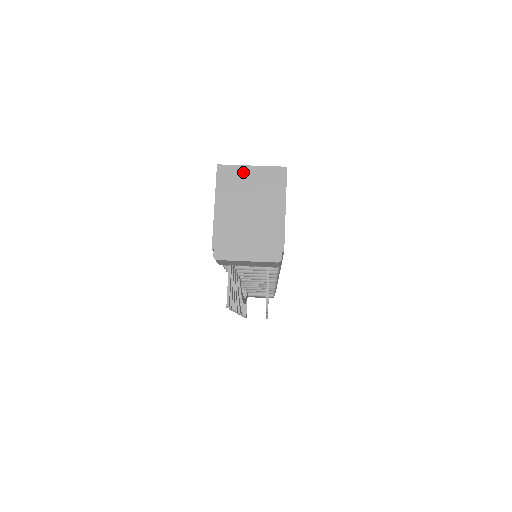
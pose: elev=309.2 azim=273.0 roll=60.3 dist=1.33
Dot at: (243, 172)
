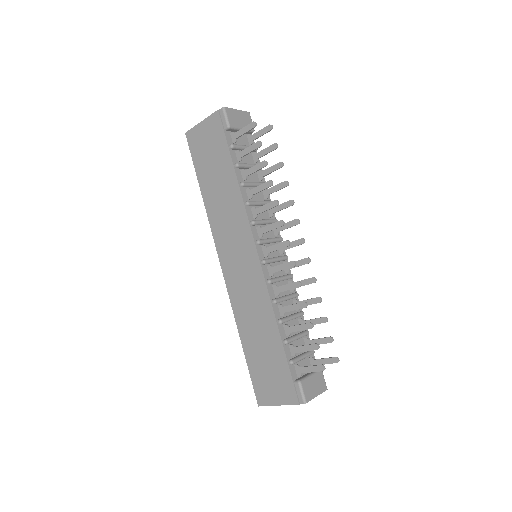
Dot at: occluded
